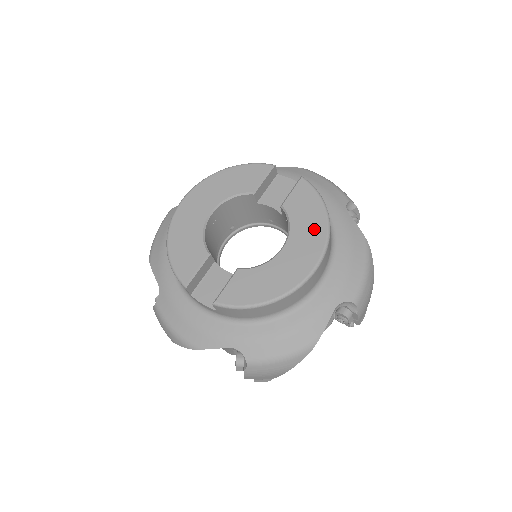
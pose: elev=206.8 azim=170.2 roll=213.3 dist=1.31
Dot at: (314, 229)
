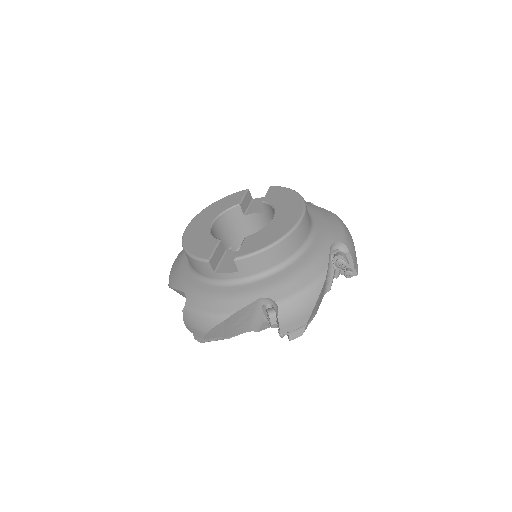
Dot at: (291, 201)
